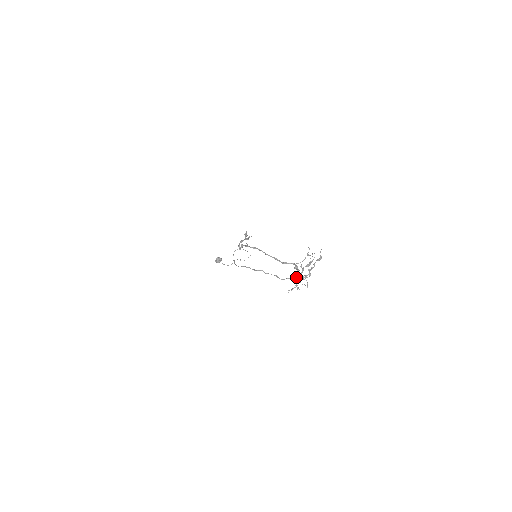
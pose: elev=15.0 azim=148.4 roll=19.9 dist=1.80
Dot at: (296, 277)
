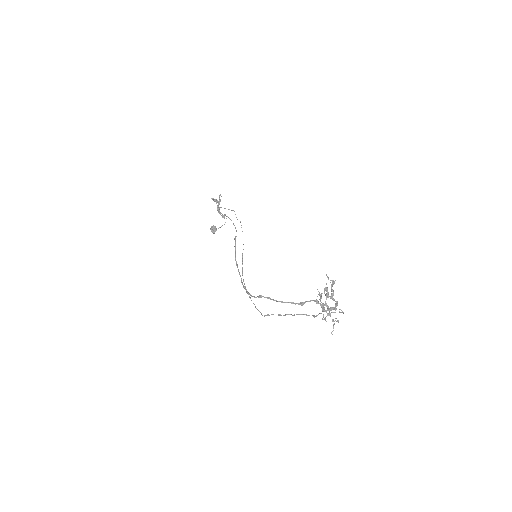
Dot at: occluded
